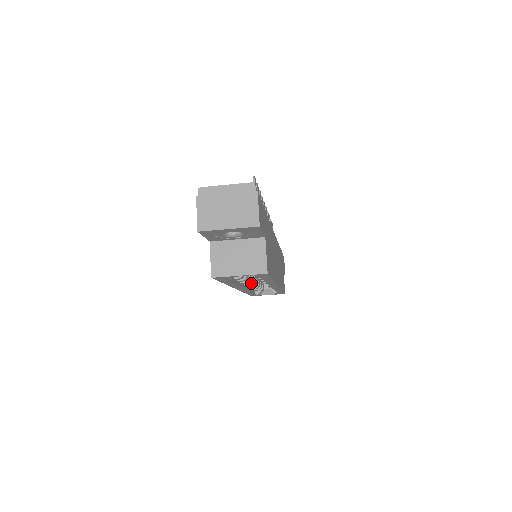
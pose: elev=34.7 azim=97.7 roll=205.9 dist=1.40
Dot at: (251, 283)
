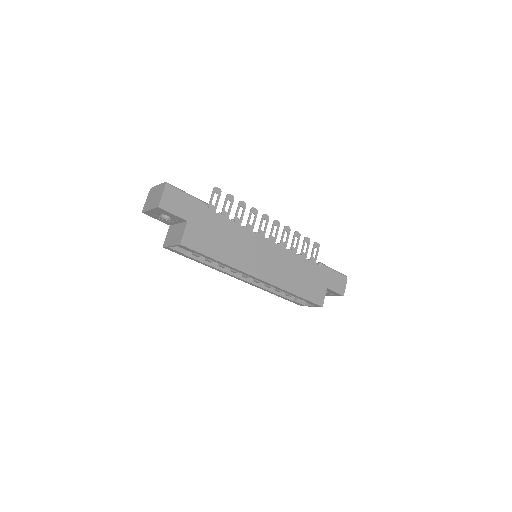
Dot at: occluded
